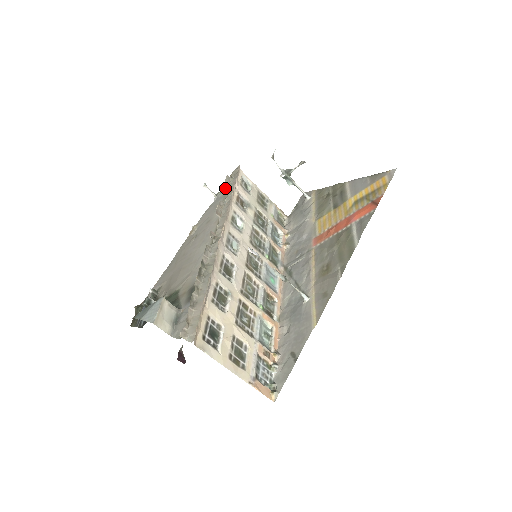
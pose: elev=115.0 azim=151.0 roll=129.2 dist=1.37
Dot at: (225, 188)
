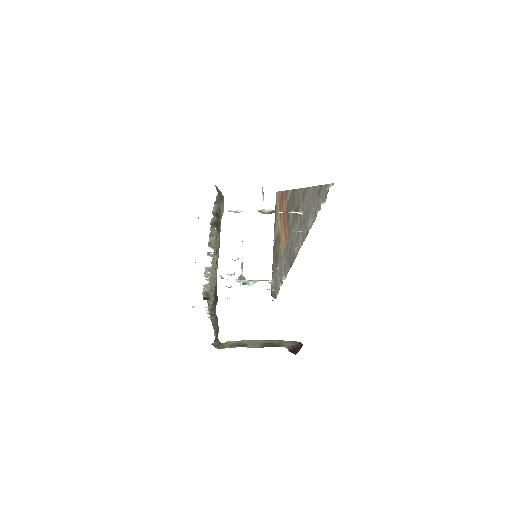
Dot at: (205, 286)
